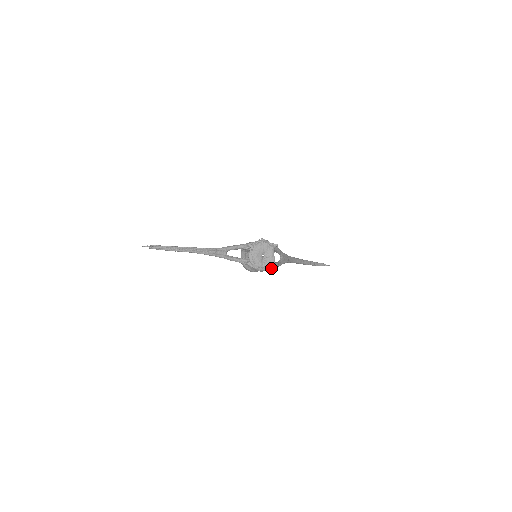
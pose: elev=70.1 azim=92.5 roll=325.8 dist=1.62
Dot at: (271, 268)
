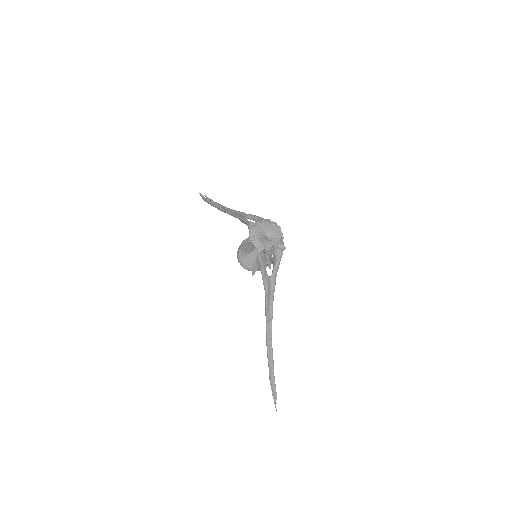
Dot at: (259, 248)
